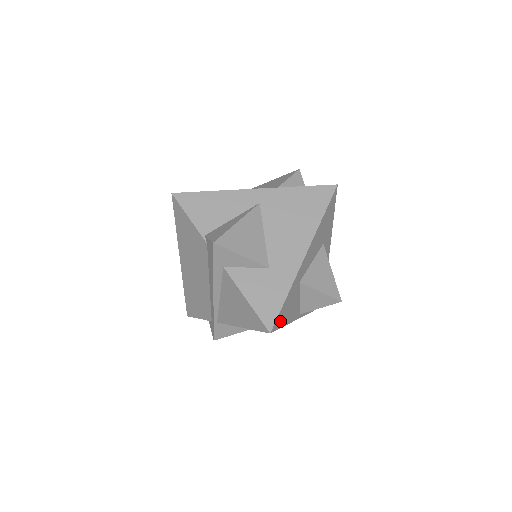
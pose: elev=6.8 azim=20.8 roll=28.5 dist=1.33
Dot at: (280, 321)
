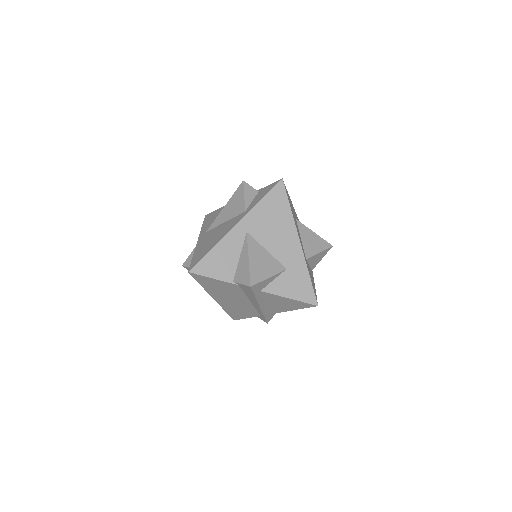
Dot at: (315, 292)
